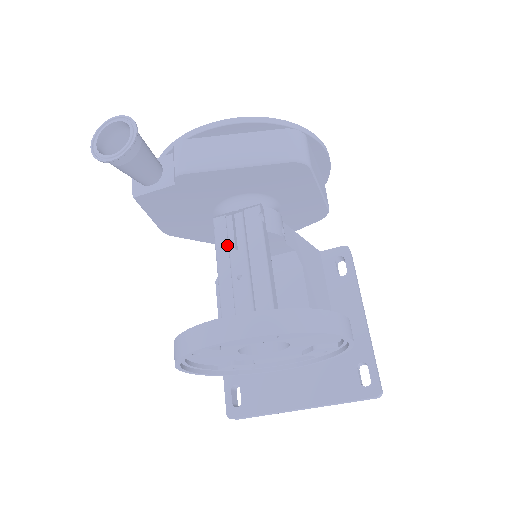
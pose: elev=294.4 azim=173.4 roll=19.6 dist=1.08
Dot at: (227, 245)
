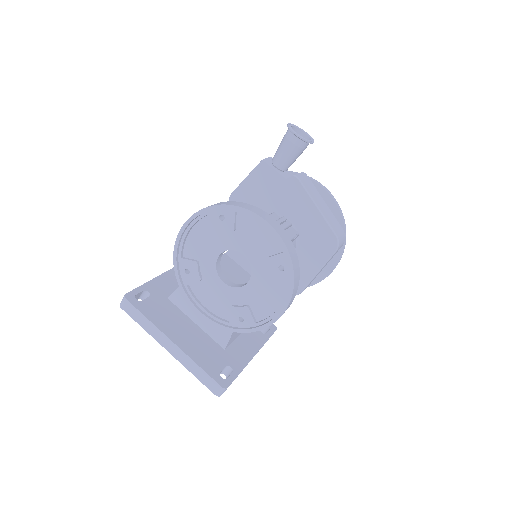
Dot at: occluded
